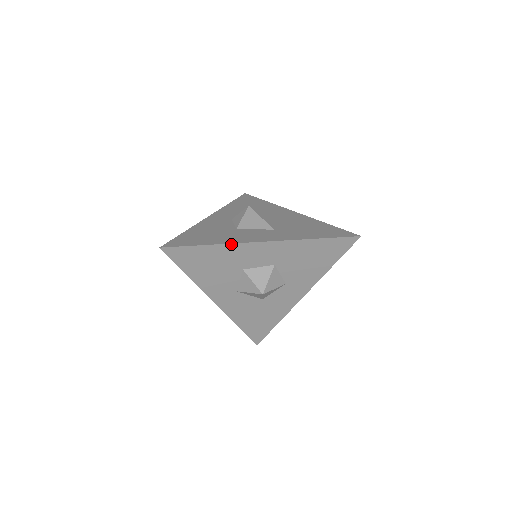
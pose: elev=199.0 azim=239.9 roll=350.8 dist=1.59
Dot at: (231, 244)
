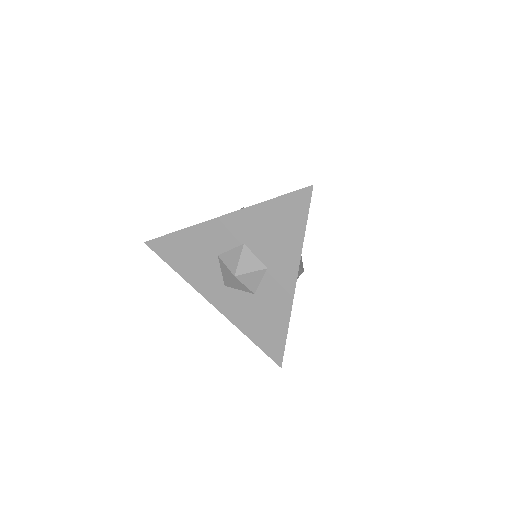
Dot at: (195, 226)
